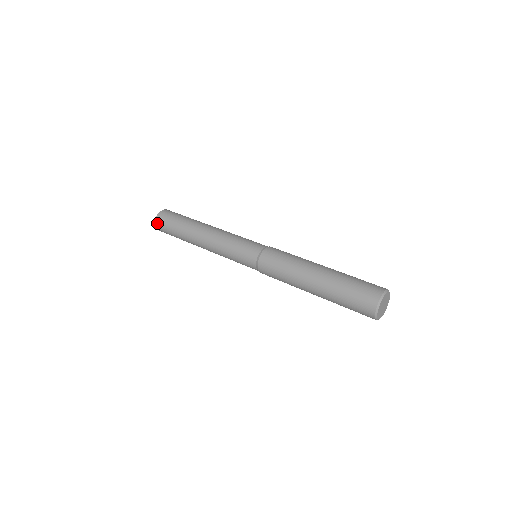
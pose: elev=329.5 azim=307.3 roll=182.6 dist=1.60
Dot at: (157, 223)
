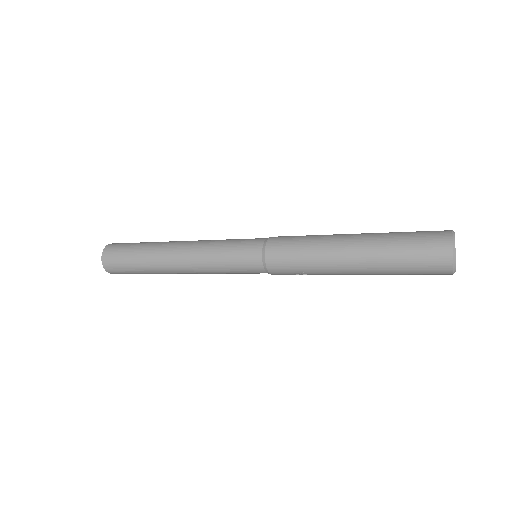
Dot at: (106, 251)
